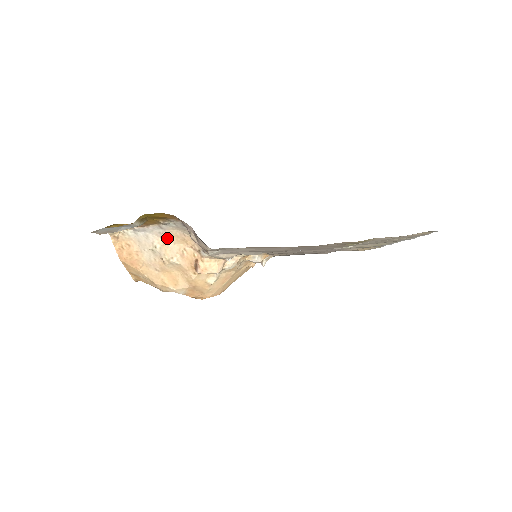
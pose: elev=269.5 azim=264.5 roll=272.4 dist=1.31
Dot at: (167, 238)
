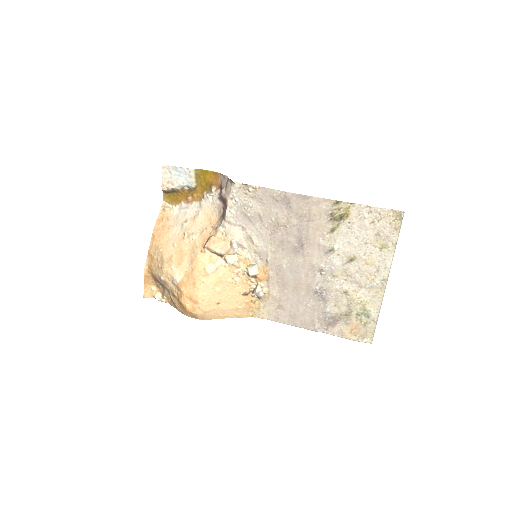
Dot at: (199, 216)
